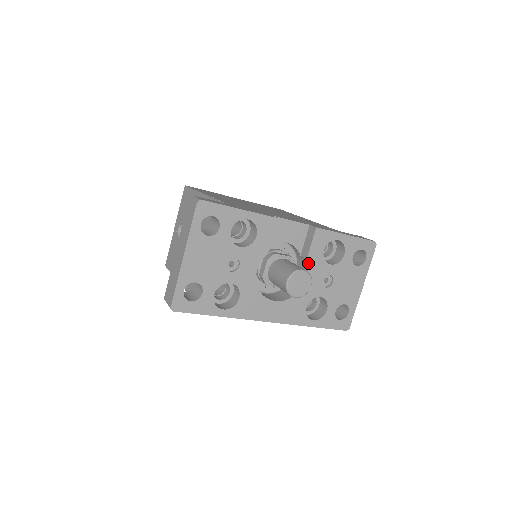
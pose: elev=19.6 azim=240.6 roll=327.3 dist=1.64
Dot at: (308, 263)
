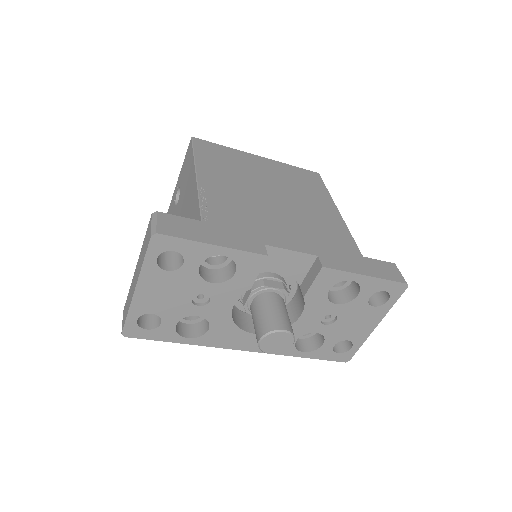
Dot at: (305, 301)
